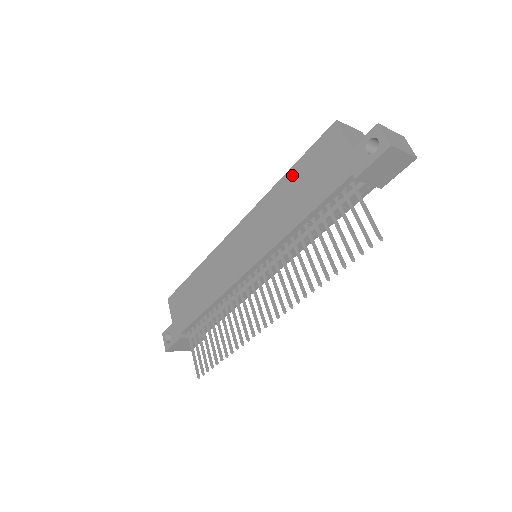
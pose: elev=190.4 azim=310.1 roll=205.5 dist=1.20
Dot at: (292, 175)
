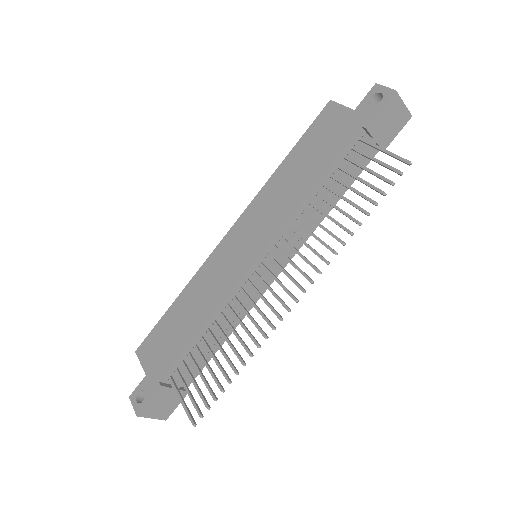
Dot at: (292, 157)
